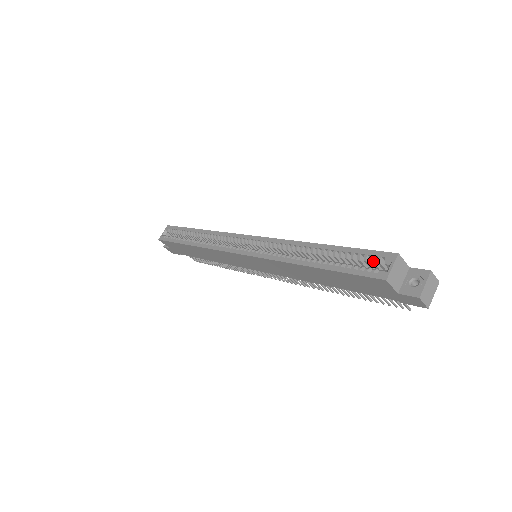
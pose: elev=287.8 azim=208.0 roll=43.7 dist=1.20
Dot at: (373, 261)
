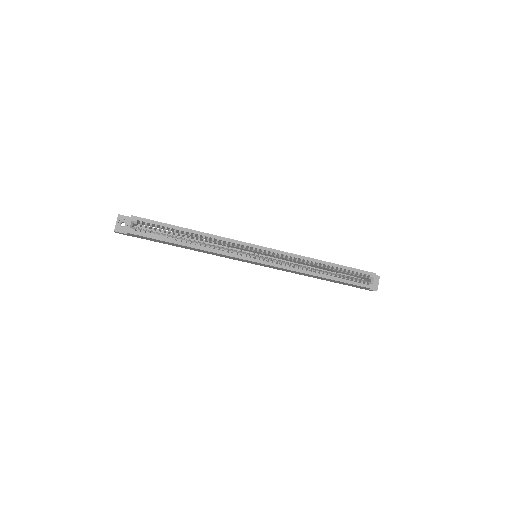
Dot at: (363, 276)
